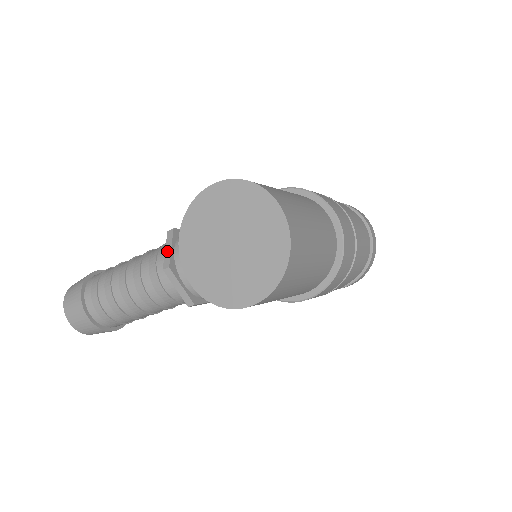
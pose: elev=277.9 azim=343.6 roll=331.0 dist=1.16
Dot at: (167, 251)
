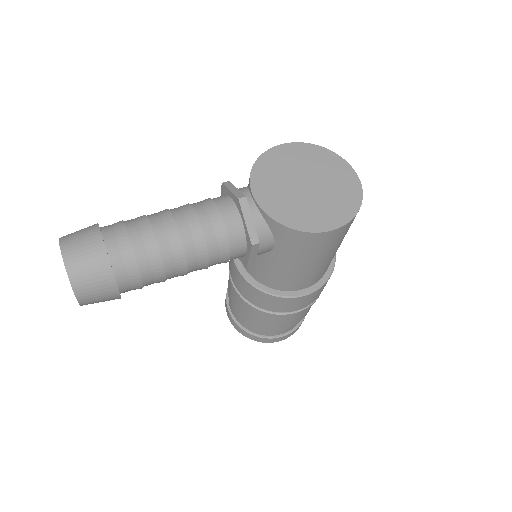
Dot at: (234, 190)
